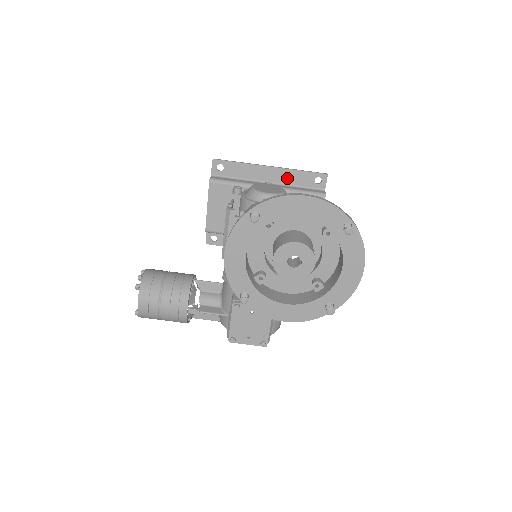
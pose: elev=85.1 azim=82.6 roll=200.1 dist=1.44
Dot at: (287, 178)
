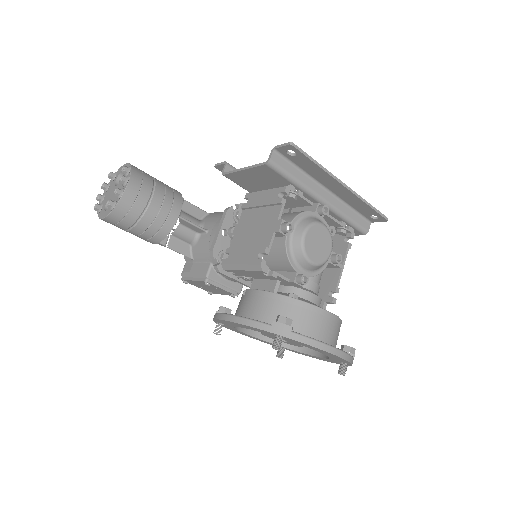
Dot at: (350, 199)
